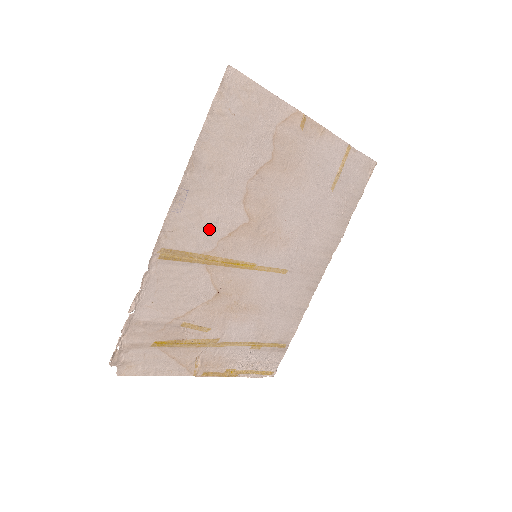
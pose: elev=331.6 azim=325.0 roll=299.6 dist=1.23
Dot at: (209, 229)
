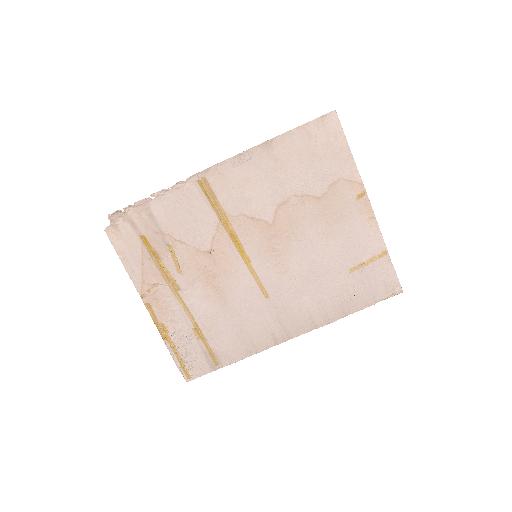
Dot at: (242, 199)
